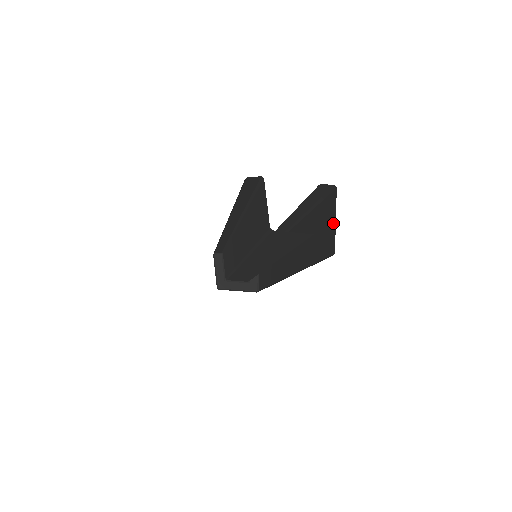
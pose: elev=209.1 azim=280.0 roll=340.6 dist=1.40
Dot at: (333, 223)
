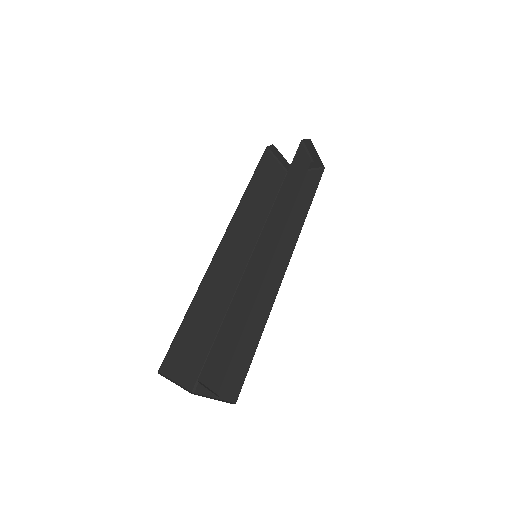
Dot at: occluded
